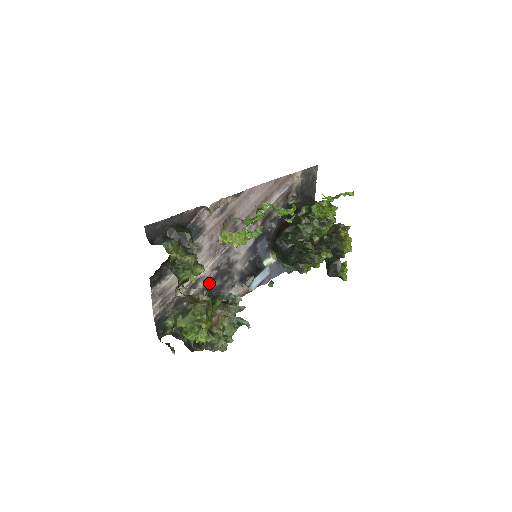
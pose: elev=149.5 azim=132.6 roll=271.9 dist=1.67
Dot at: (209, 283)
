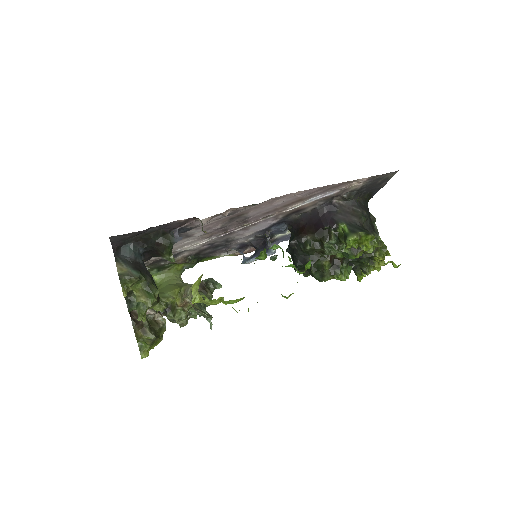
Dot at: (197, 252)
